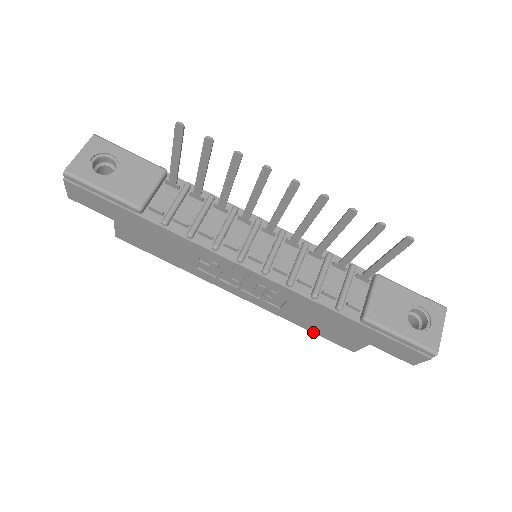
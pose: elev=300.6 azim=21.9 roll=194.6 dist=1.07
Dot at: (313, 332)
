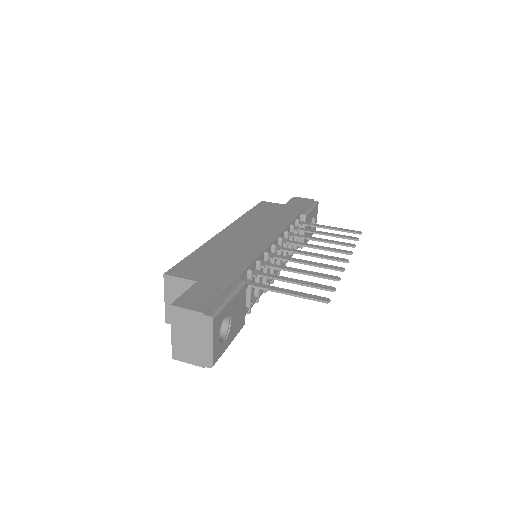
Dot at: occluded
